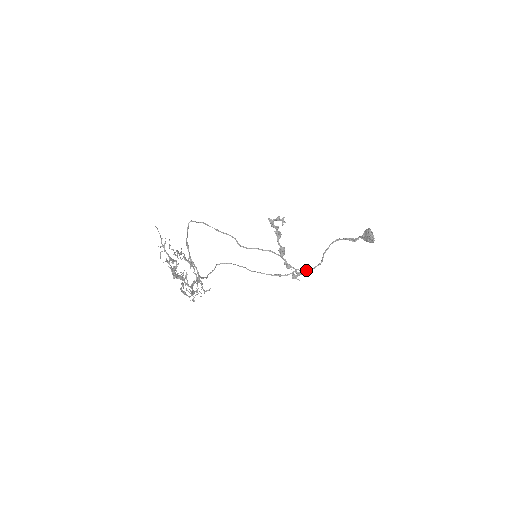
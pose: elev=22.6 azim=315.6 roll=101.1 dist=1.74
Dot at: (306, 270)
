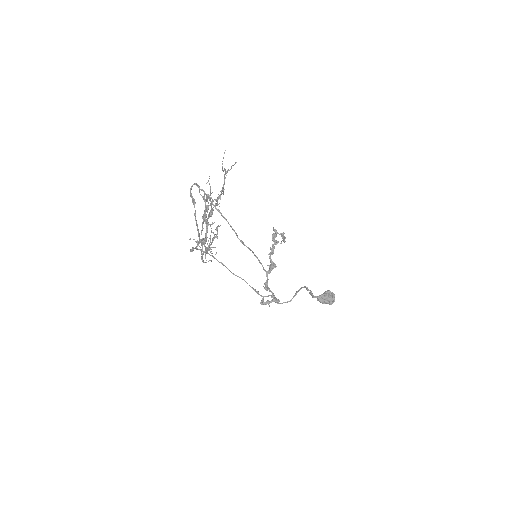
Dot at: occluded
